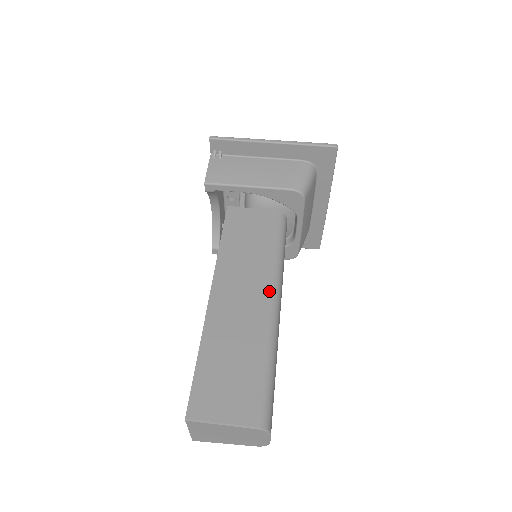
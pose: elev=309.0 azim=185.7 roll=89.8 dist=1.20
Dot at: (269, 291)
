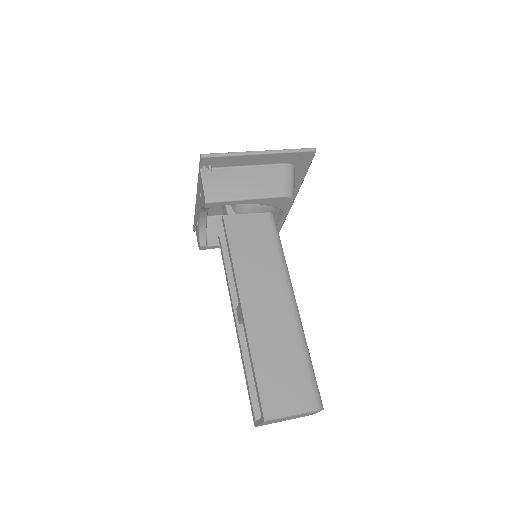
Dot at: (287, 293)
